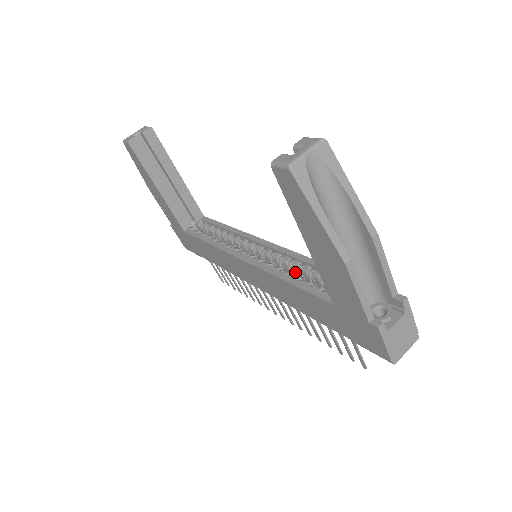
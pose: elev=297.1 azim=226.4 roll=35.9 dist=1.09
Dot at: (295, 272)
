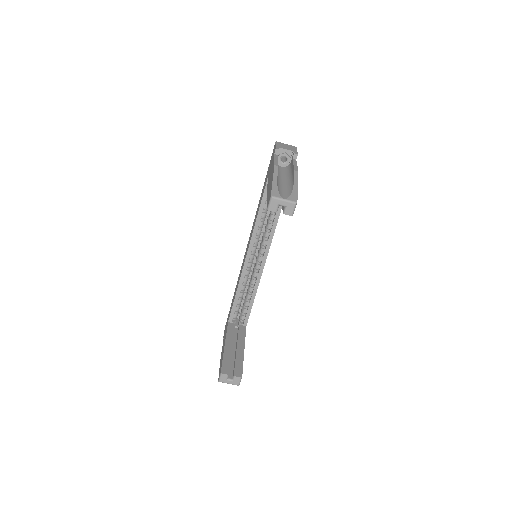
Dot at: (249, 286)
